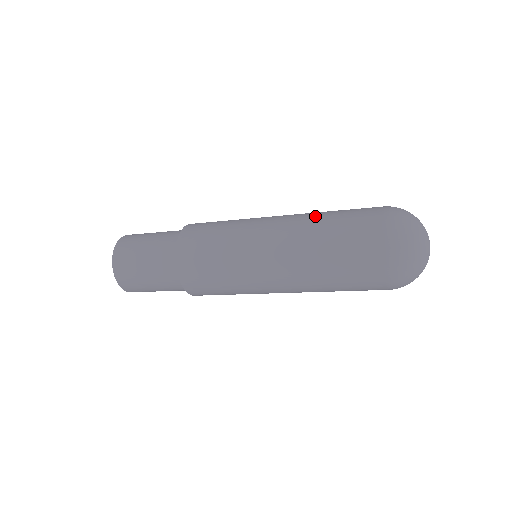
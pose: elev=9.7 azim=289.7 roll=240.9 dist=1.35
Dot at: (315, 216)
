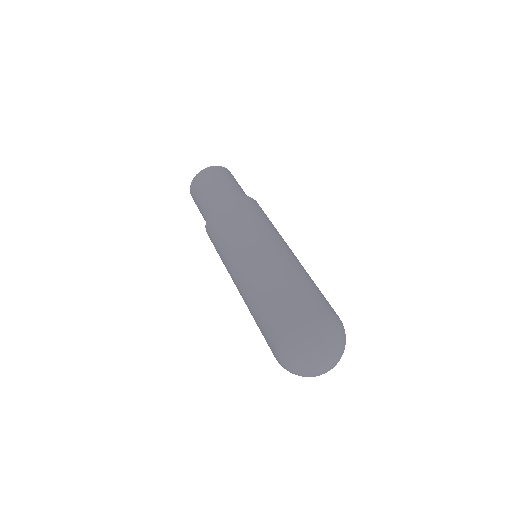
Dot at: (250, 300)
